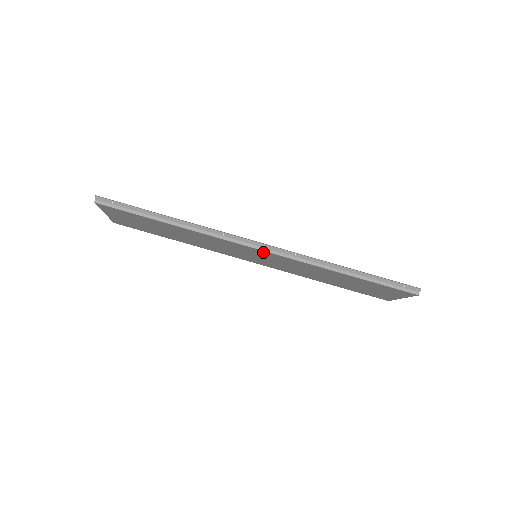
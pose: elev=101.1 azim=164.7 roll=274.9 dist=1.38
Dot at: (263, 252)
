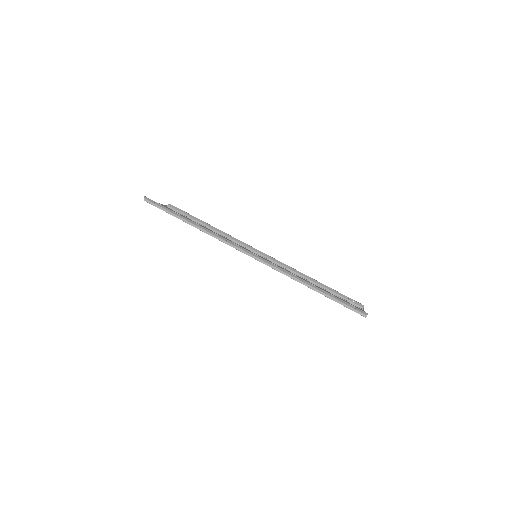
Dot at: occluded
